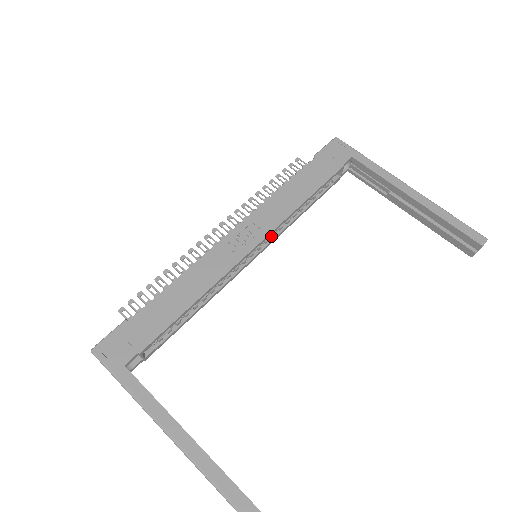
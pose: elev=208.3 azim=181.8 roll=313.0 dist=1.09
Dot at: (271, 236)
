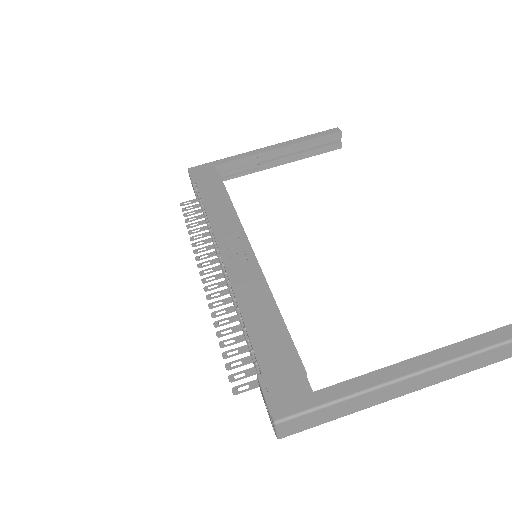
Dot at: occluded
